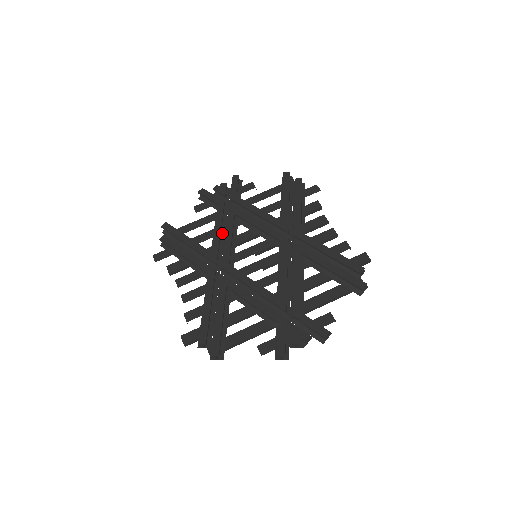
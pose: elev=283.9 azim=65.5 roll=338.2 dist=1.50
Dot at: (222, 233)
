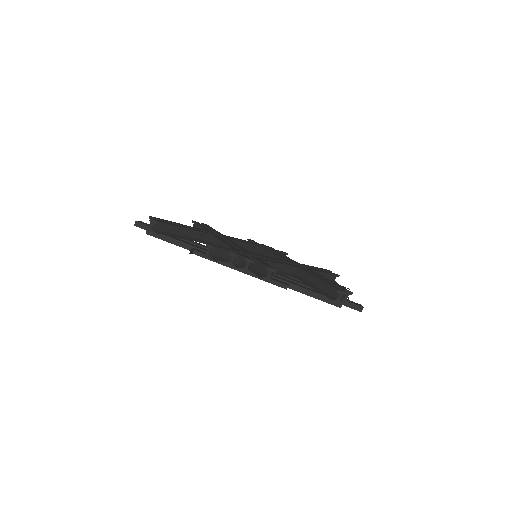
Dot at: occluded
